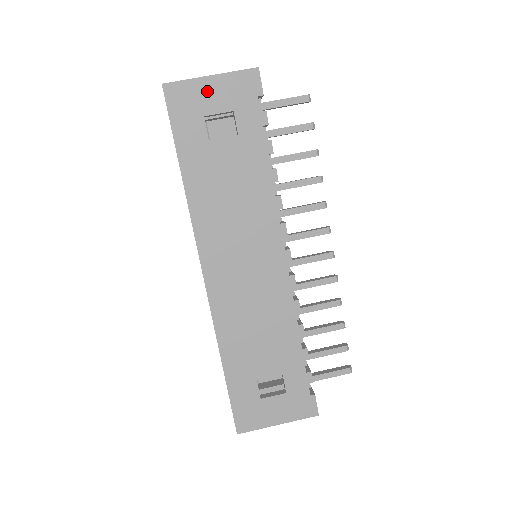
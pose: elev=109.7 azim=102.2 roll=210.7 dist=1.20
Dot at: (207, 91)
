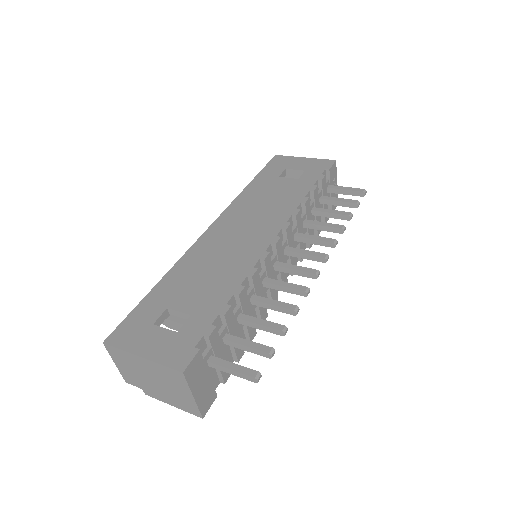
Dot at: (297, 162)
